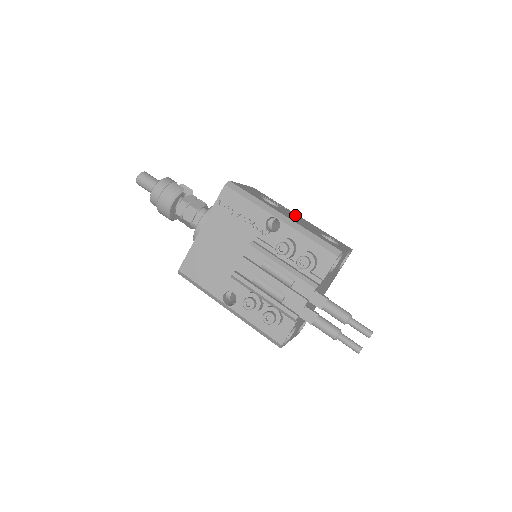
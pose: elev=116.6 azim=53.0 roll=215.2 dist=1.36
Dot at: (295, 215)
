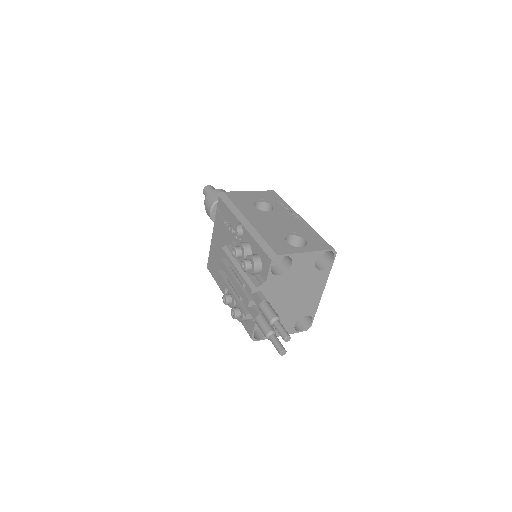
Dot at: (288, 216)
